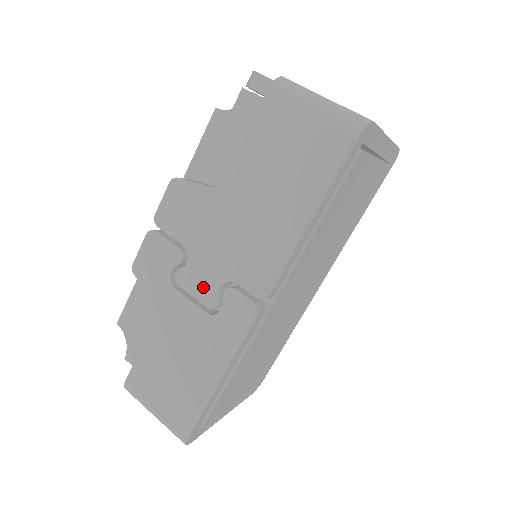
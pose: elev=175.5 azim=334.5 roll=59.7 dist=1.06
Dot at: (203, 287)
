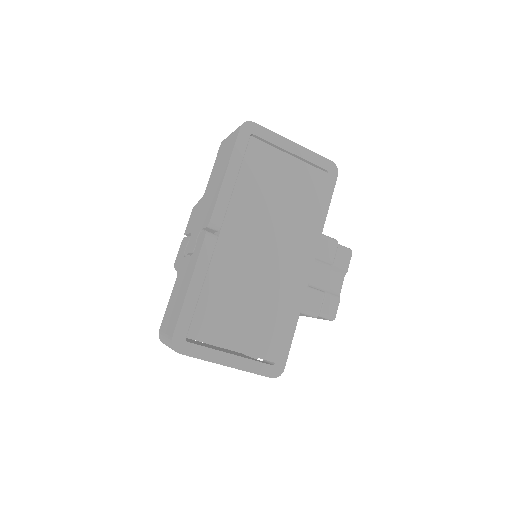
Dot at: (192, 244)
